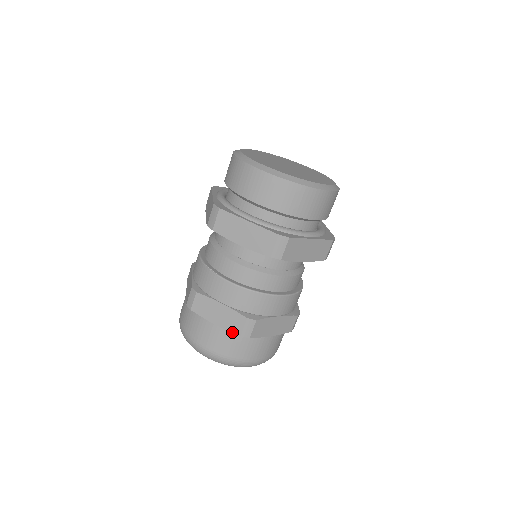
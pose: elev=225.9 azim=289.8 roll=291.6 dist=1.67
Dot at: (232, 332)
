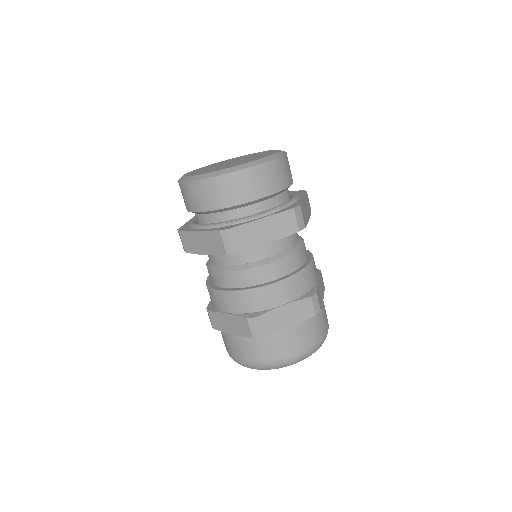
Dot at: (246, 336)
